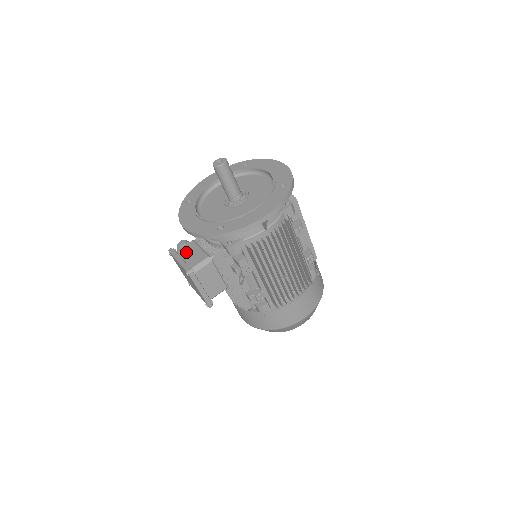
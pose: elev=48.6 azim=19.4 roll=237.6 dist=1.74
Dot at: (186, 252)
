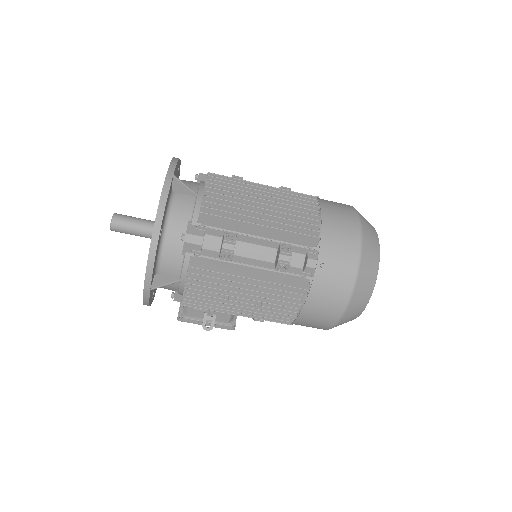
Dot at: occluded
